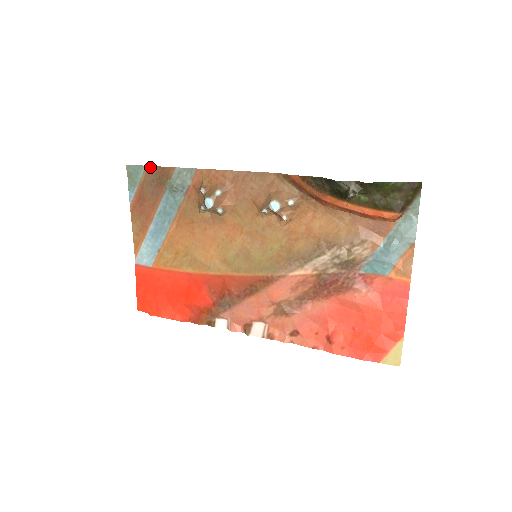
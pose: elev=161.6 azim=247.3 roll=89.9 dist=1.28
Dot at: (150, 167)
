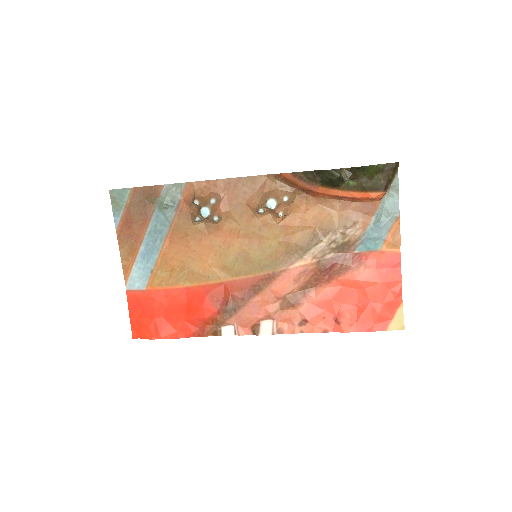
Dot at: (136, 188)
